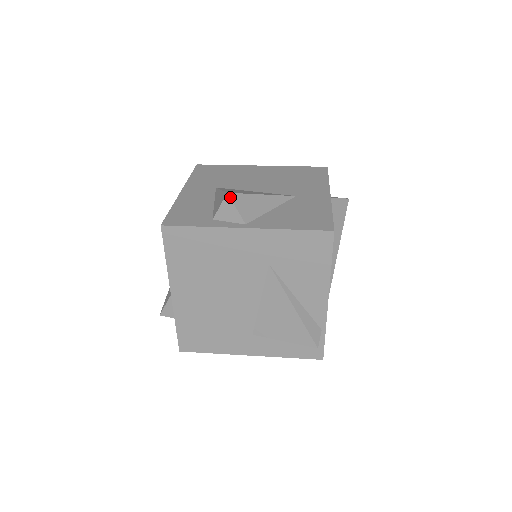
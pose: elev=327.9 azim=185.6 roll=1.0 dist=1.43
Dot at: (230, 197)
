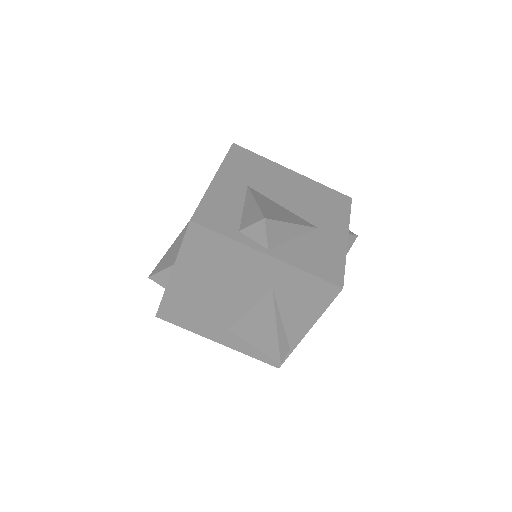
Dot at: (265, 222)
